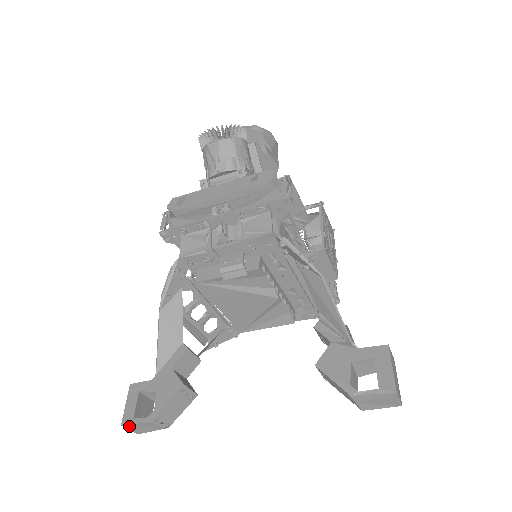
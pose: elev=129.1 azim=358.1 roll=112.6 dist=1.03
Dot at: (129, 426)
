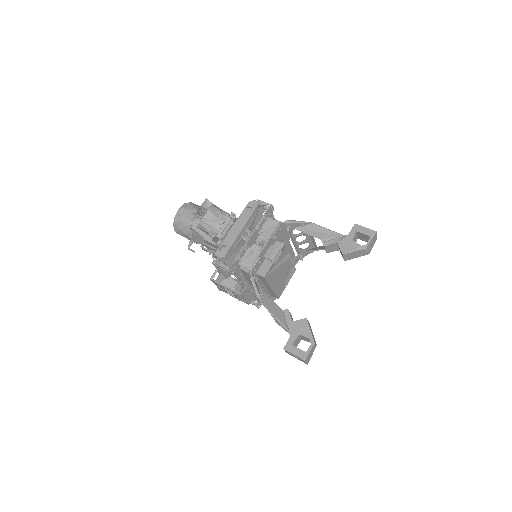
Dot at: (307, 358)
